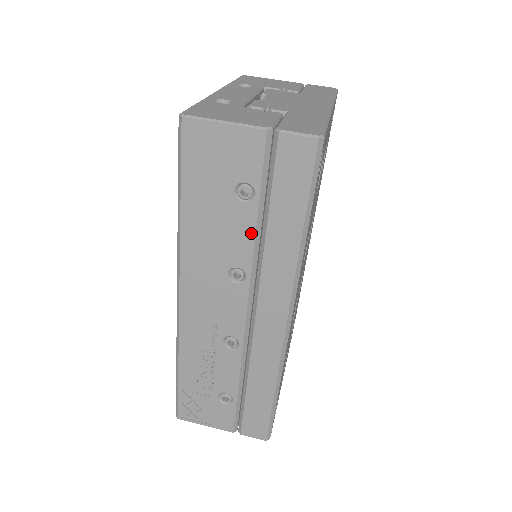
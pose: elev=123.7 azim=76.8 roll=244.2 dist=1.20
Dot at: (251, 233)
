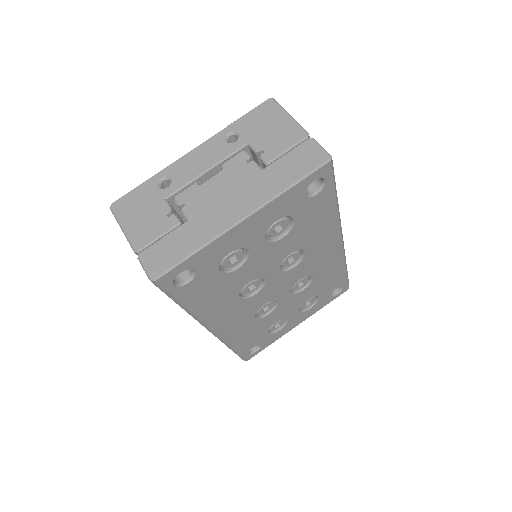
Dot at: occluded
